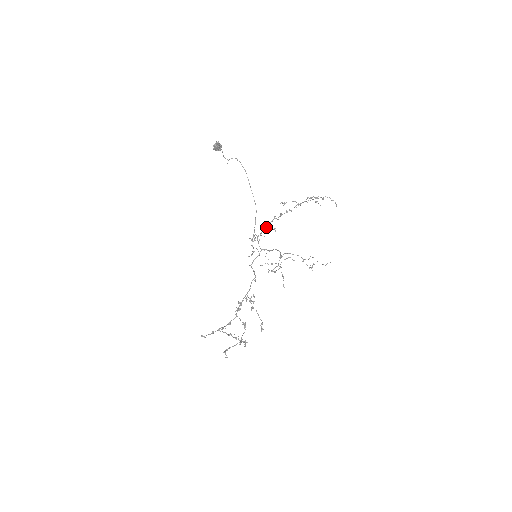
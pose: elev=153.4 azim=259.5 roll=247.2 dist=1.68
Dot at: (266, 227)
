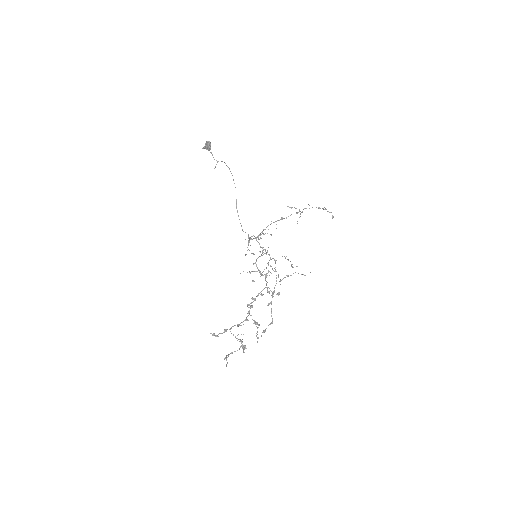
Dot at: (263, 230)
